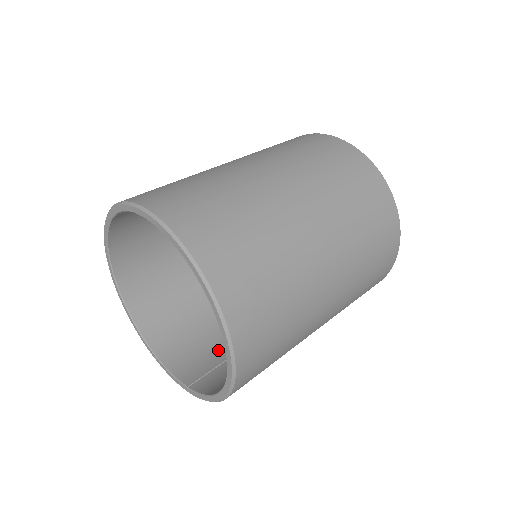
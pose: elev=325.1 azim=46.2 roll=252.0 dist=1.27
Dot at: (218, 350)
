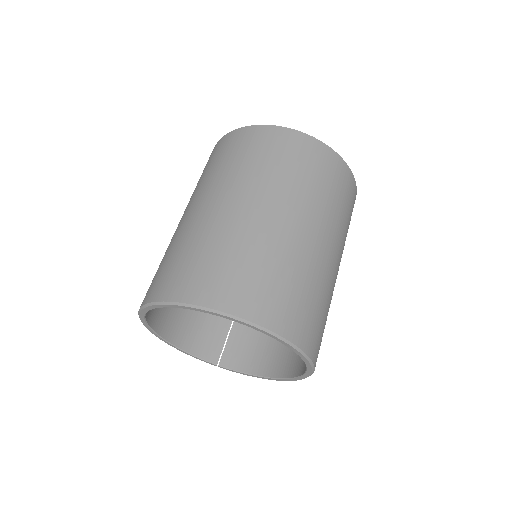
Dot at: (218, 321)
